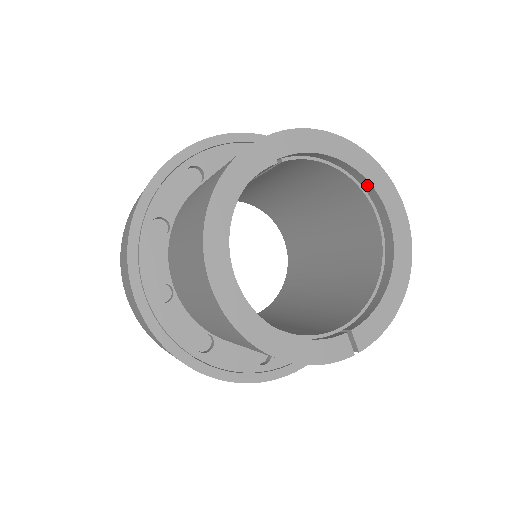
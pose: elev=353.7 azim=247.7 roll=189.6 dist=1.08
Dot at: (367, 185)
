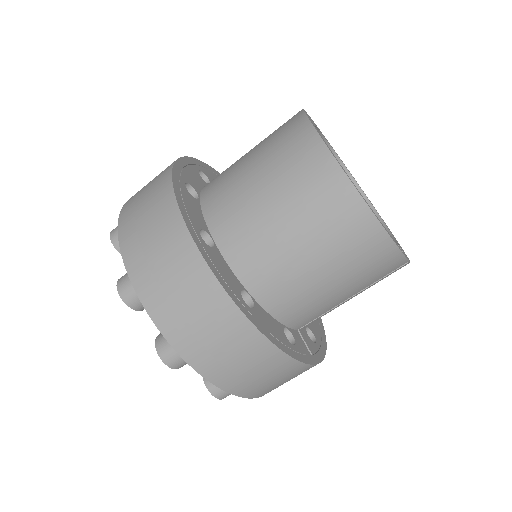
Dot at: occluded
